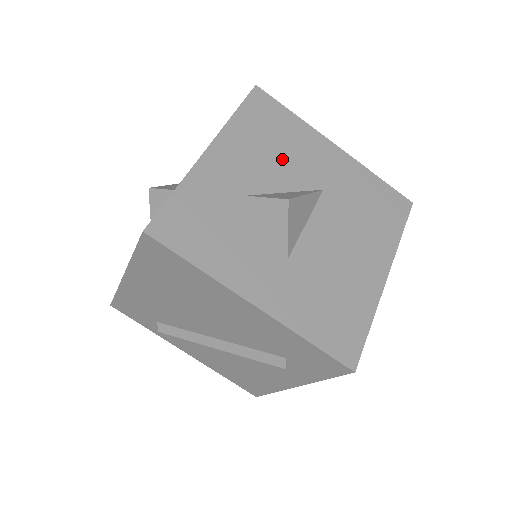
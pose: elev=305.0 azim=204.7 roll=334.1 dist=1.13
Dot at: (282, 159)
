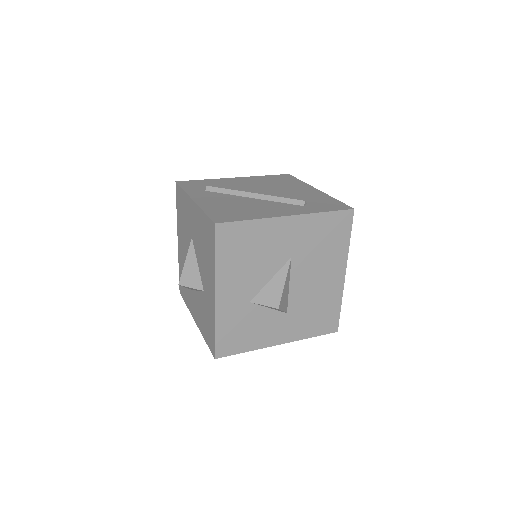
Dot at: (259, 261)
